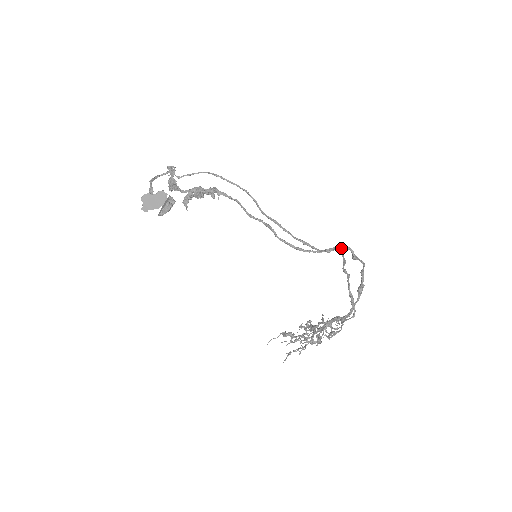
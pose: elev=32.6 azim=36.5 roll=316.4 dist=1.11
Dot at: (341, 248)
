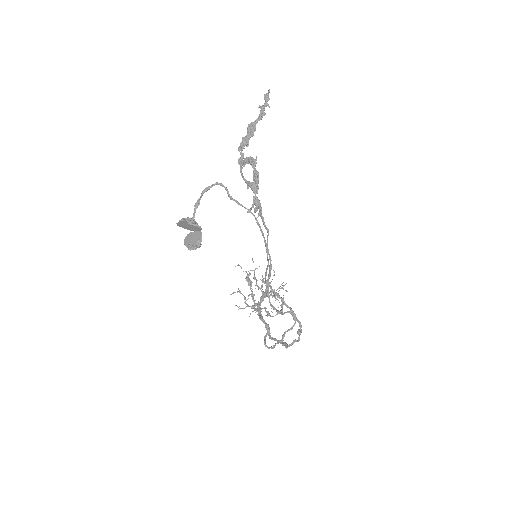
Dot at: (298, 322)
